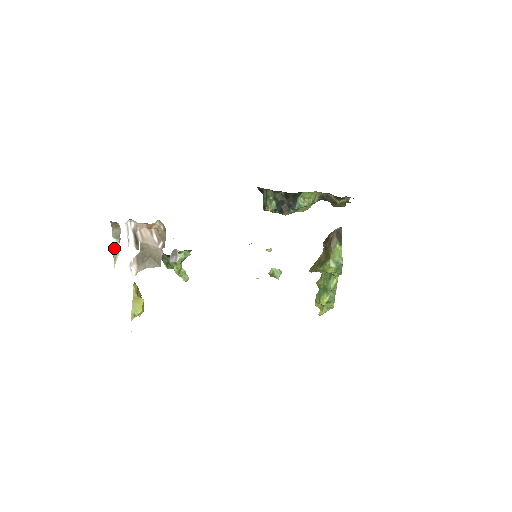
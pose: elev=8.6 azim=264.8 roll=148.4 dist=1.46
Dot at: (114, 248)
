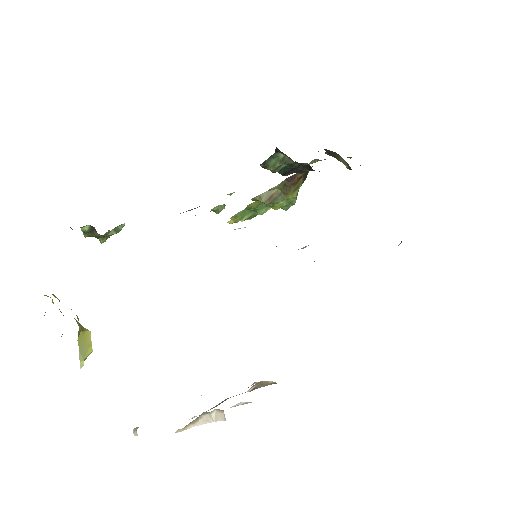
Dot at: (190, 423)
